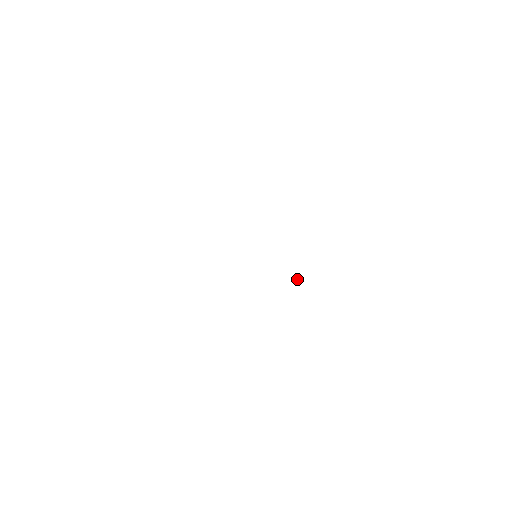
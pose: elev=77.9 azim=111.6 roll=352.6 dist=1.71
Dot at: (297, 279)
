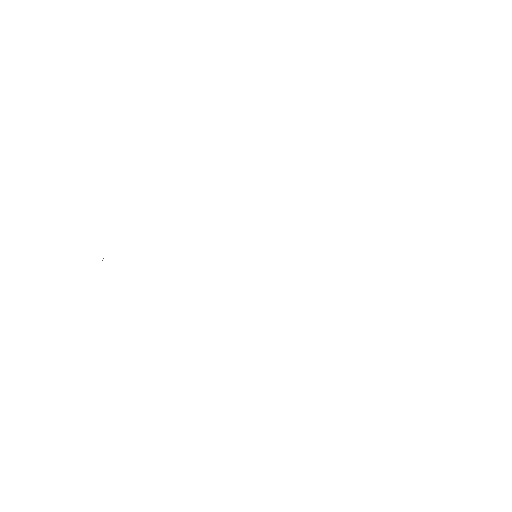
Dot at: occluded
